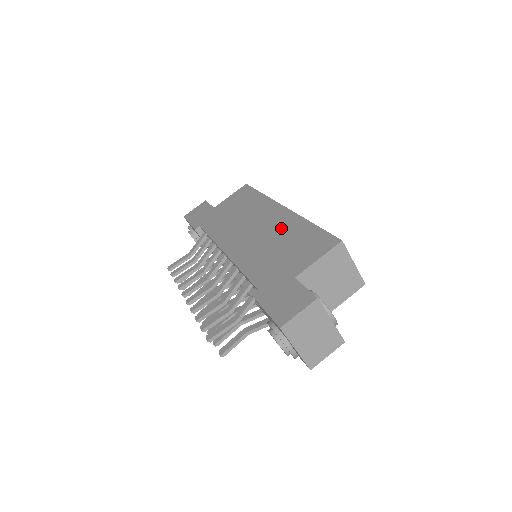
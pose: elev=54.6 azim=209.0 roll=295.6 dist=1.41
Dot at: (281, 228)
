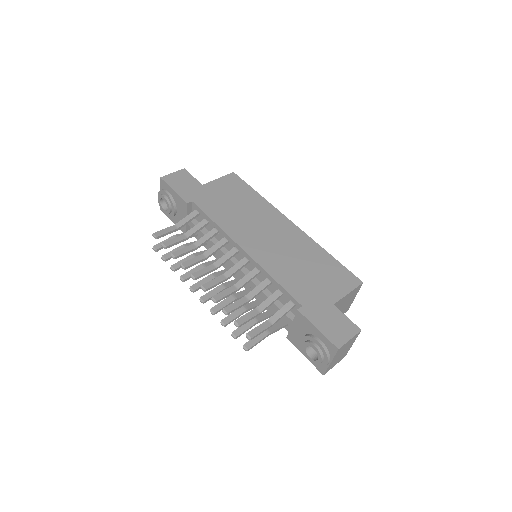
Dot at: (300, 246)
